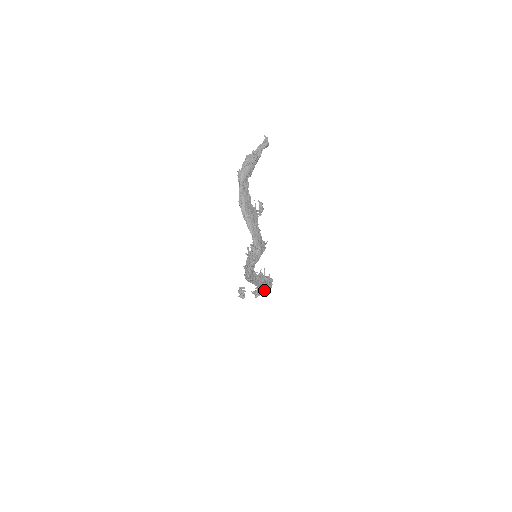
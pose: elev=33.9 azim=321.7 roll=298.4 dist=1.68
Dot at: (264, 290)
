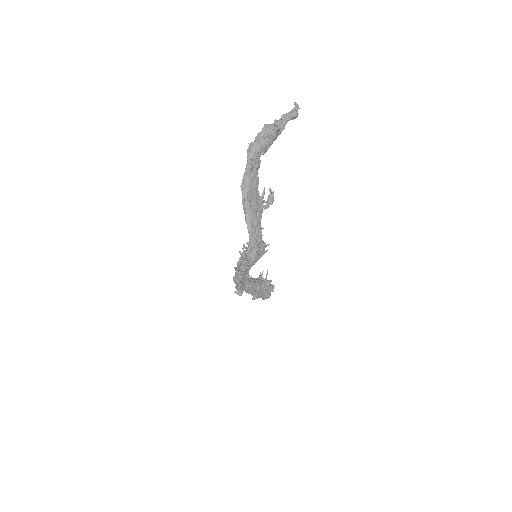
Dot at: occluded
